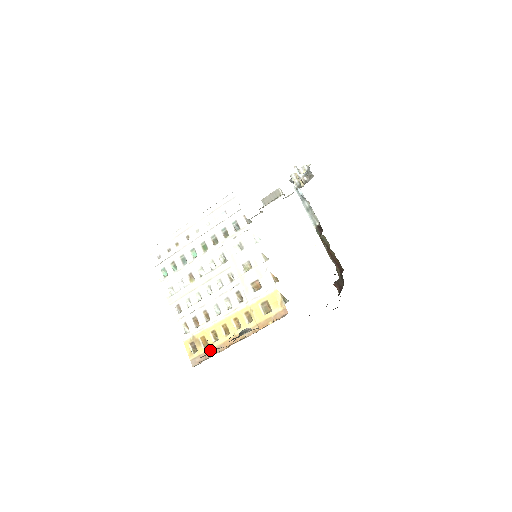
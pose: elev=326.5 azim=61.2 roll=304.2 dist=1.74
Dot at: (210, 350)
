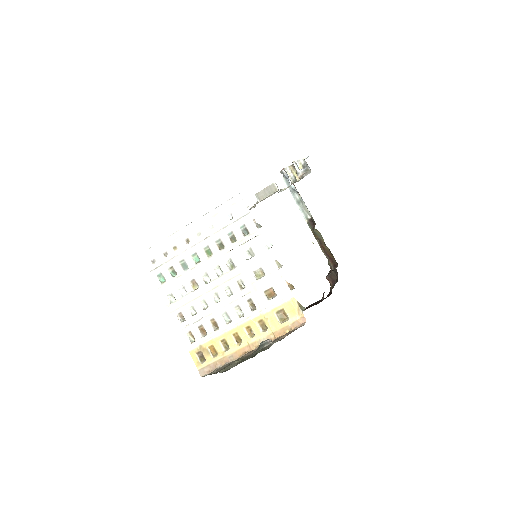
Dot at: (221, 359)
